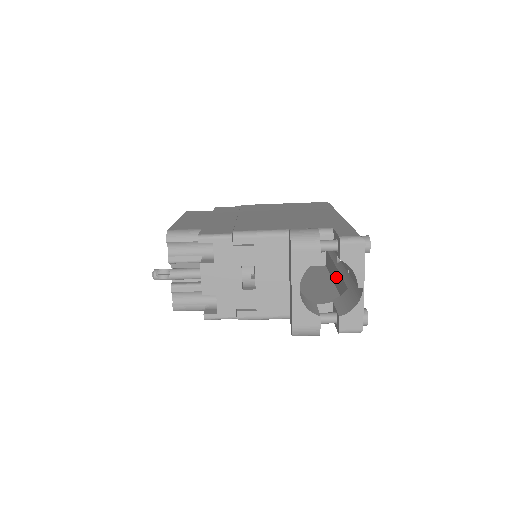
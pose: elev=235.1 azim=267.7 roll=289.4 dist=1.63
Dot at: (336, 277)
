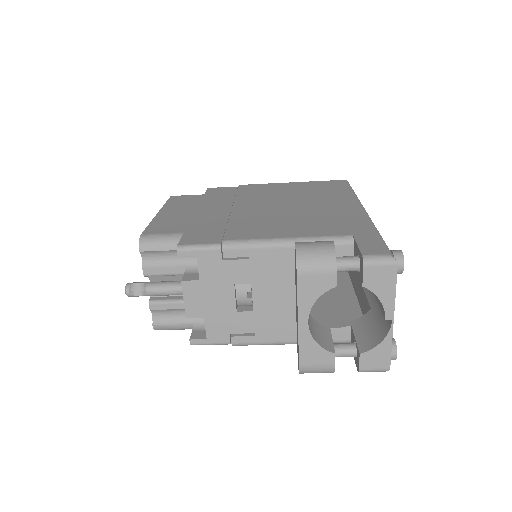
Dot at: (355, 280)
